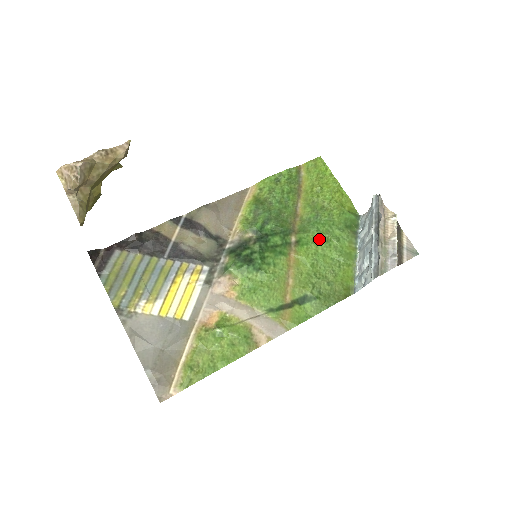
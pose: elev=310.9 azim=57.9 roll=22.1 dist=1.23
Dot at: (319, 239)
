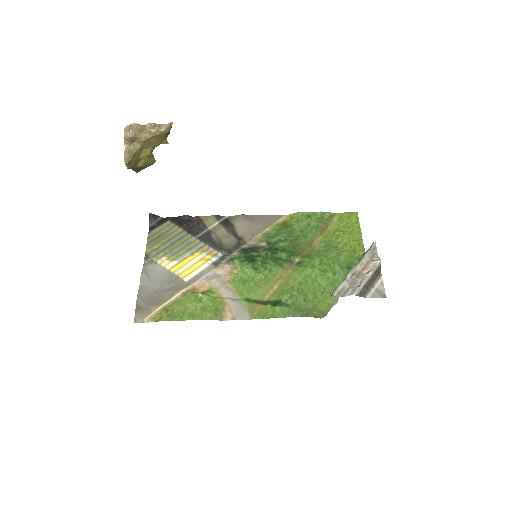
Dot at: (318, 267)
